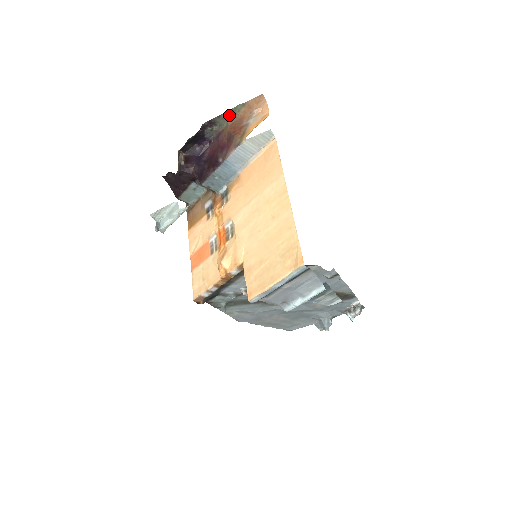
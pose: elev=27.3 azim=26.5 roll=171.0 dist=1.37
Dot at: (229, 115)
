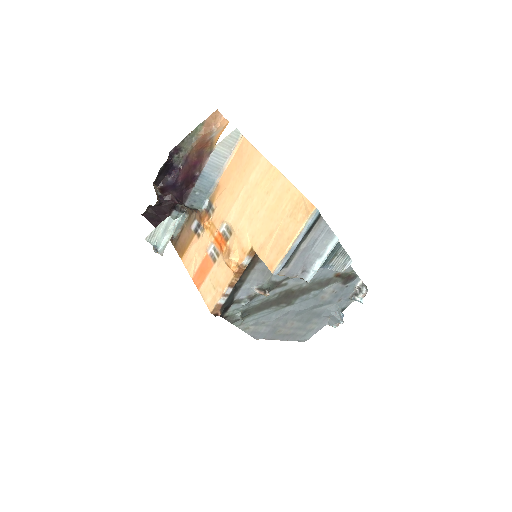
Dot at: (191, 138)
